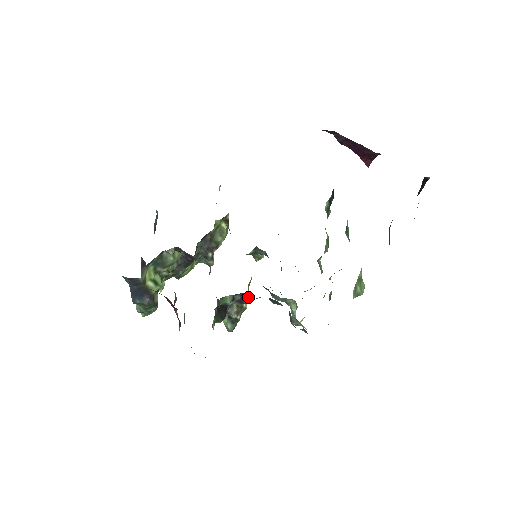
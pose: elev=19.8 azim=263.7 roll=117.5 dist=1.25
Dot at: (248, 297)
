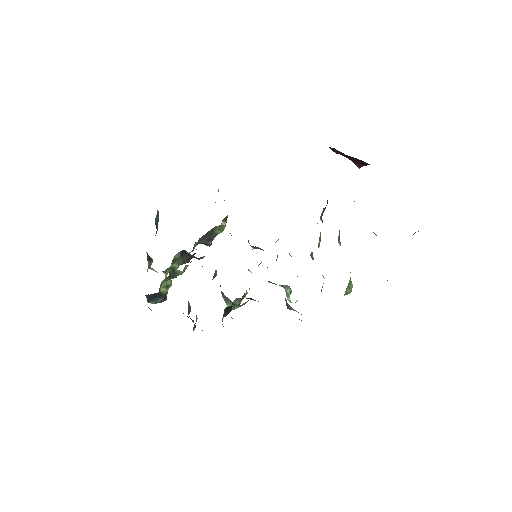
Dot at: occluded
